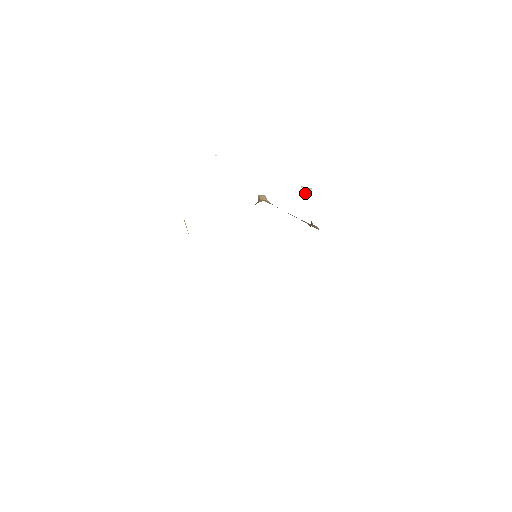
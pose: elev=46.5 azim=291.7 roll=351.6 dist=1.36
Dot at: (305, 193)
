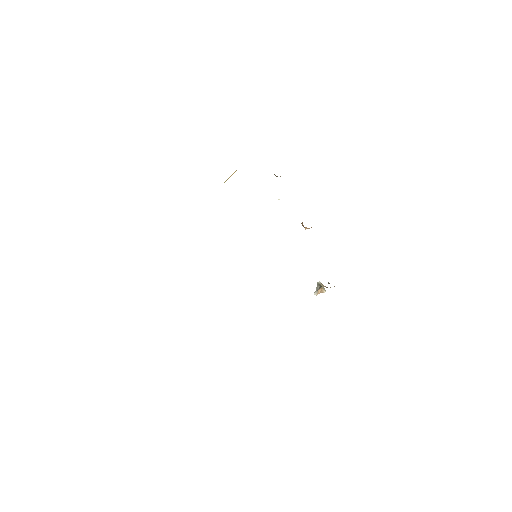
Dot at: occluded
